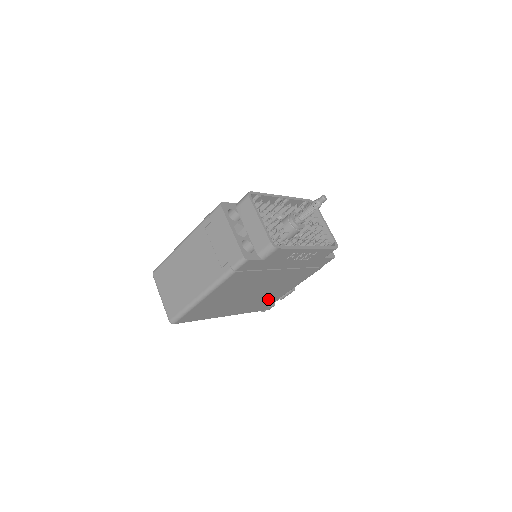
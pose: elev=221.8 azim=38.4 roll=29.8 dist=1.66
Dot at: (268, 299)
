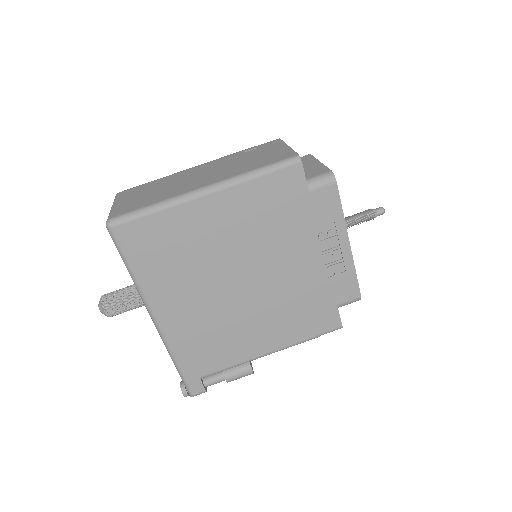
Dot at: (221, 346)
